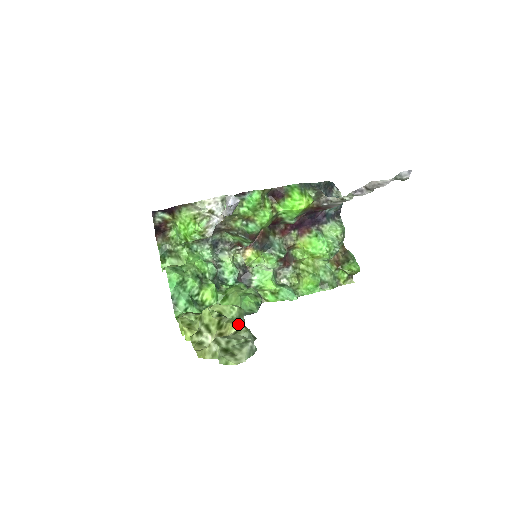
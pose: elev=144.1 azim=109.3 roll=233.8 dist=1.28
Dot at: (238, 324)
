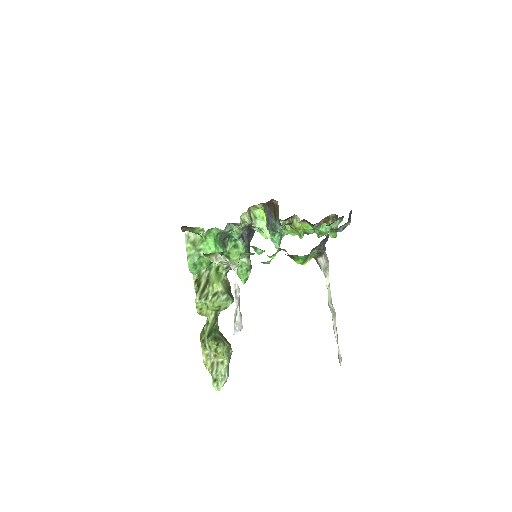
Dot at: (224, 358)
